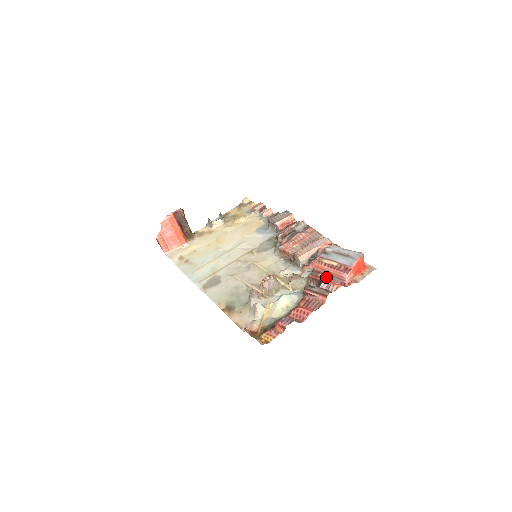
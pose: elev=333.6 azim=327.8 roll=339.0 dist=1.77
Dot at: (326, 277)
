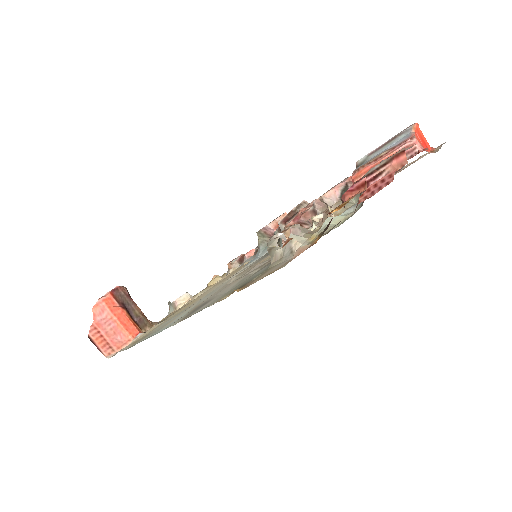
Dot at: occluded
